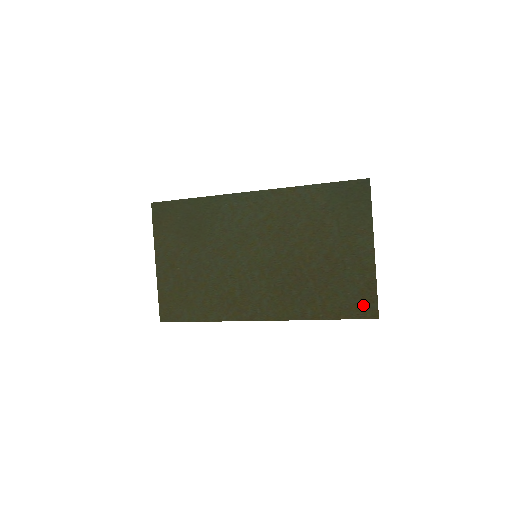
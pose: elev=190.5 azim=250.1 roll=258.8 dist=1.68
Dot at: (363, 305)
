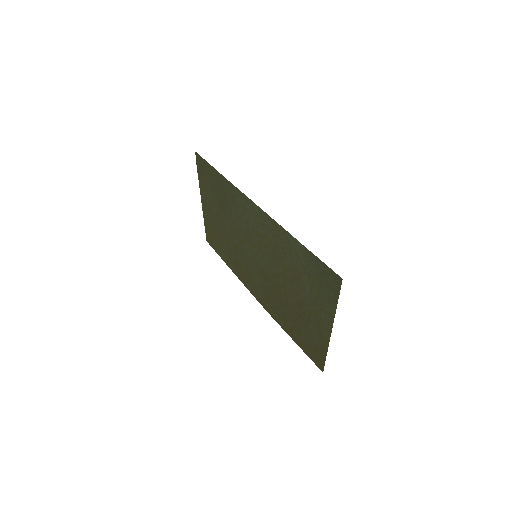
Dot at: (315, 355)
